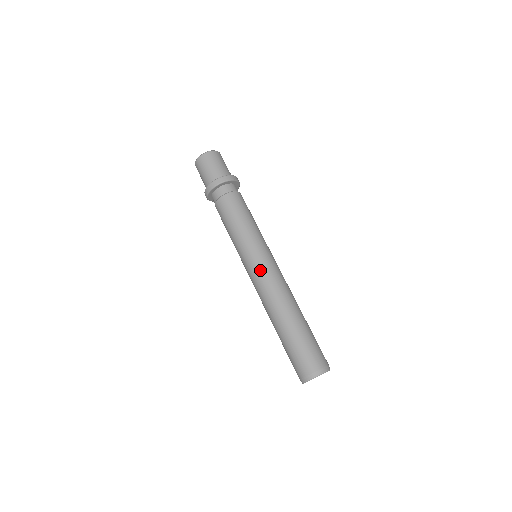
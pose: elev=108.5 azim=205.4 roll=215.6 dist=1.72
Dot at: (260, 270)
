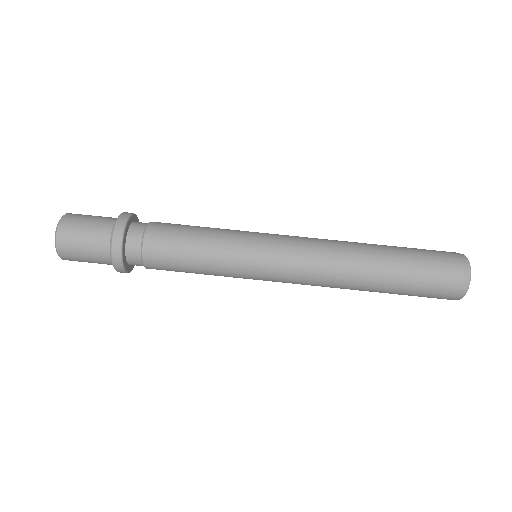
Dot at: (287, 253)
